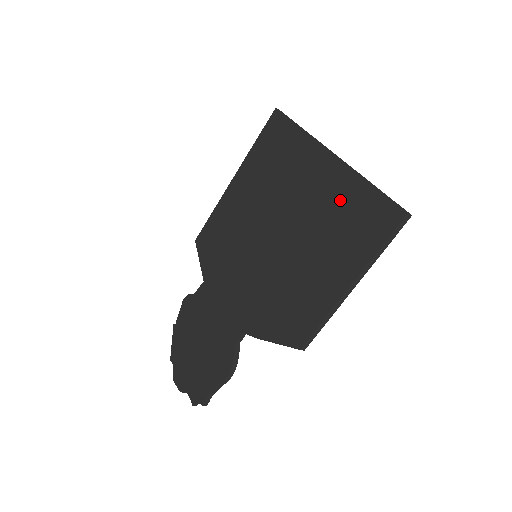
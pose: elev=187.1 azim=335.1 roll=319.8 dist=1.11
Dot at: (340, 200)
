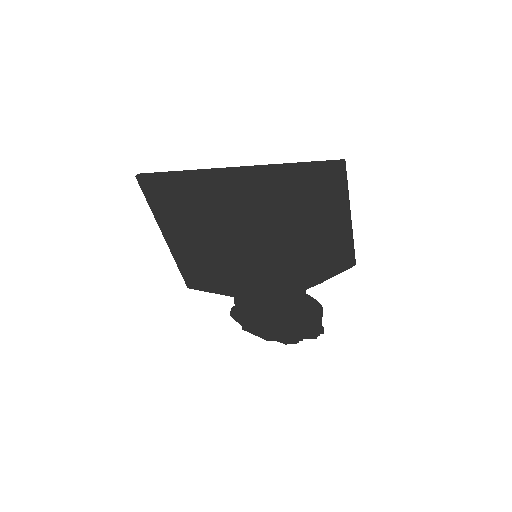
Dot at: (284, 188)
